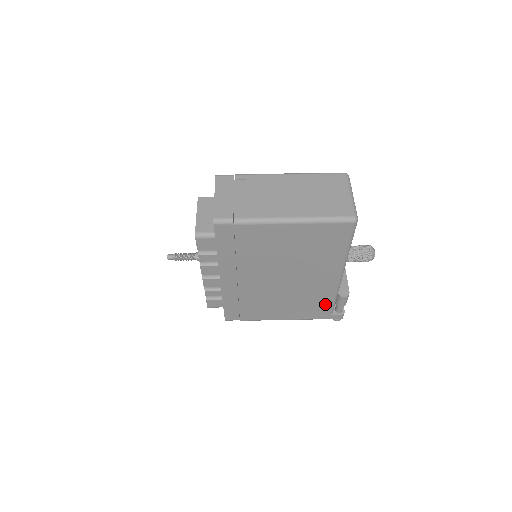
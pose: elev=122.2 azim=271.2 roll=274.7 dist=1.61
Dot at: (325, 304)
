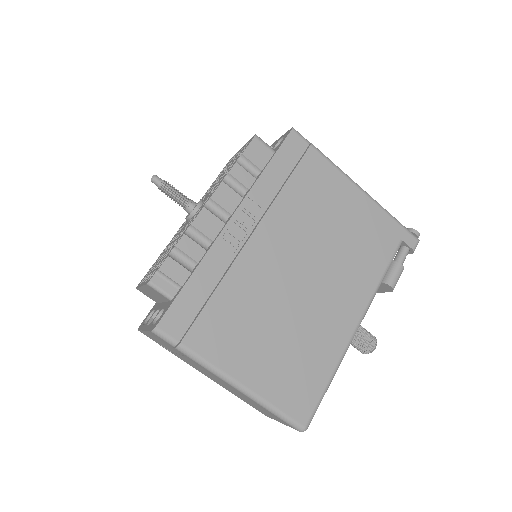
Dot at: occluded
